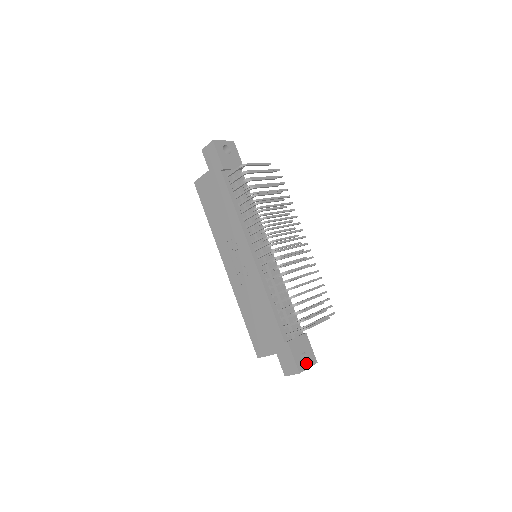
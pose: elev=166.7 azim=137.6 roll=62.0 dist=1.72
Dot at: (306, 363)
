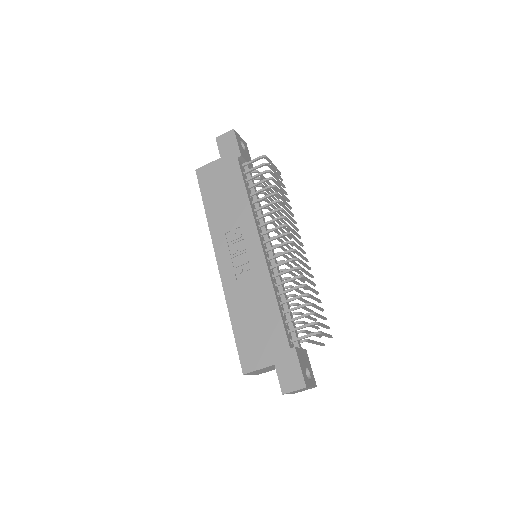
Dot at: (309, 380)
